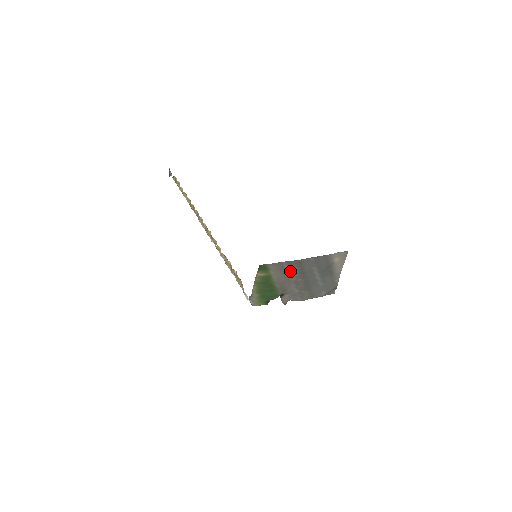
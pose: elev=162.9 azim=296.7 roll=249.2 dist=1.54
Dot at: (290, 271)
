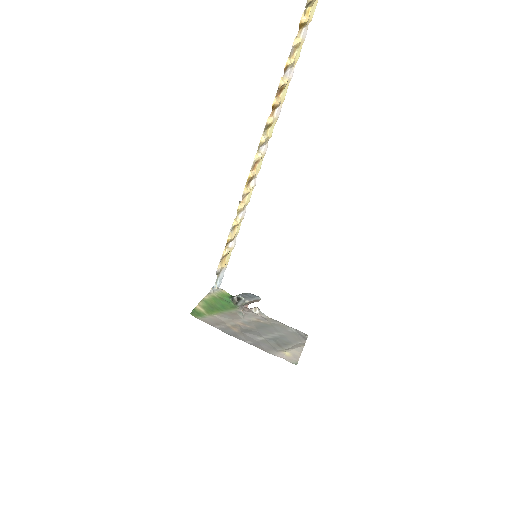
Dot at: (230, 326)
